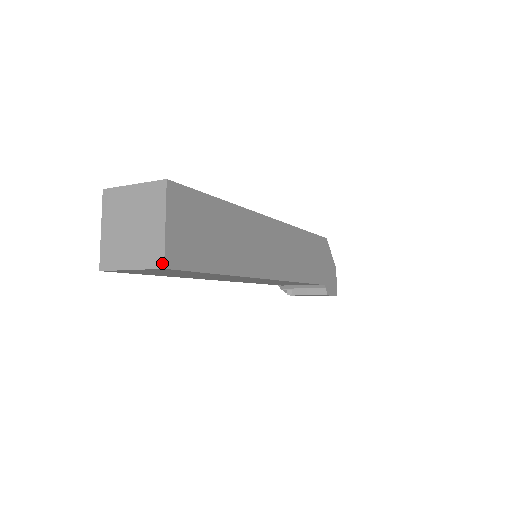
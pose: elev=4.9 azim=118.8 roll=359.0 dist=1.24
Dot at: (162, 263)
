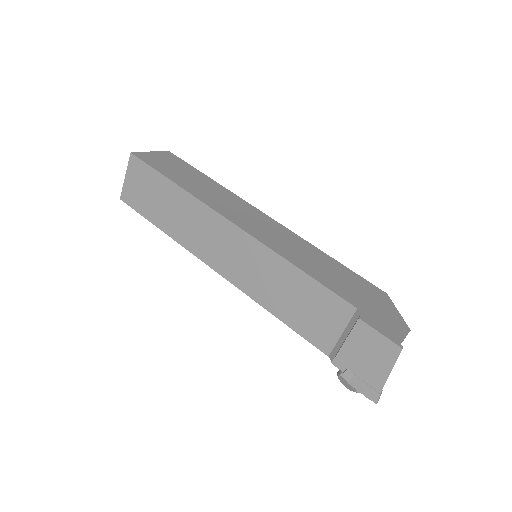
Dot at: (133, 154)
